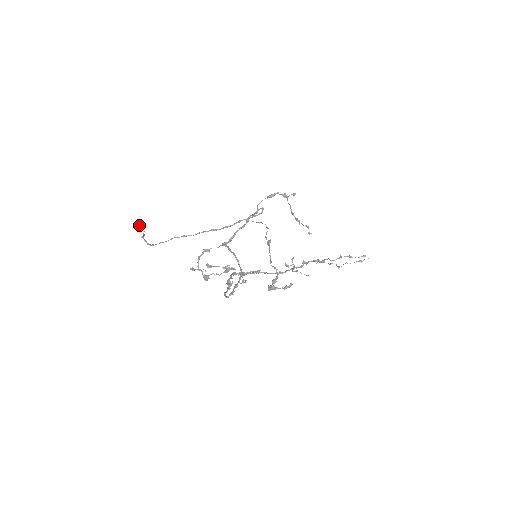
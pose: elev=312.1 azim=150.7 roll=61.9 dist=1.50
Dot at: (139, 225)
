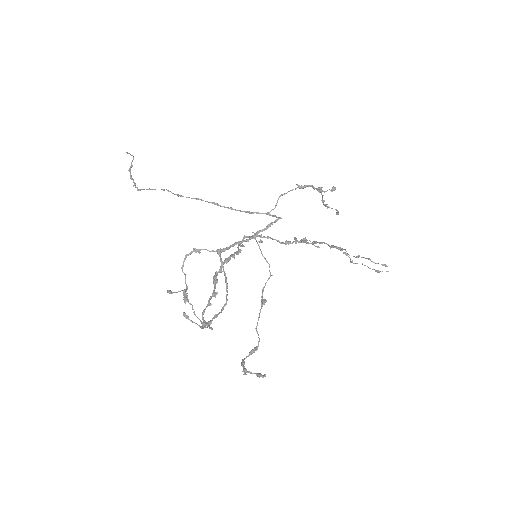
Dot at: (127, 152)
